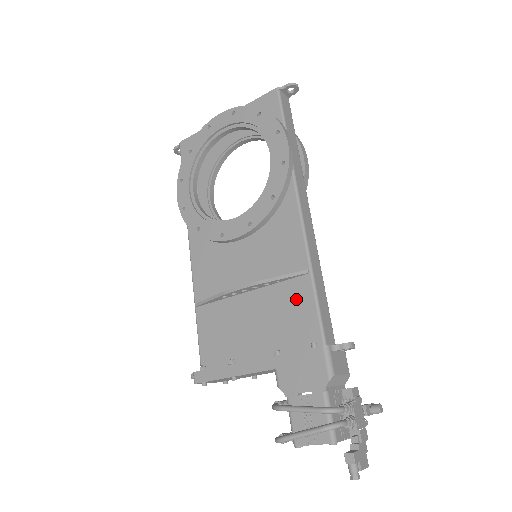
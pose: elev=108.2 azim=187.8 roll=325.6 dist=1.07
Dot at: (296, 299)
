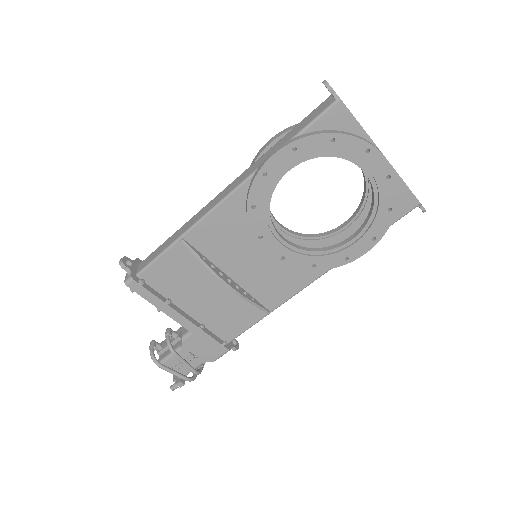
Dot at: (245, 315)
